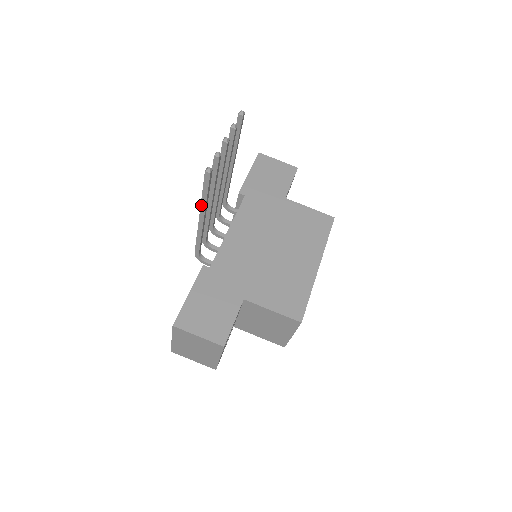
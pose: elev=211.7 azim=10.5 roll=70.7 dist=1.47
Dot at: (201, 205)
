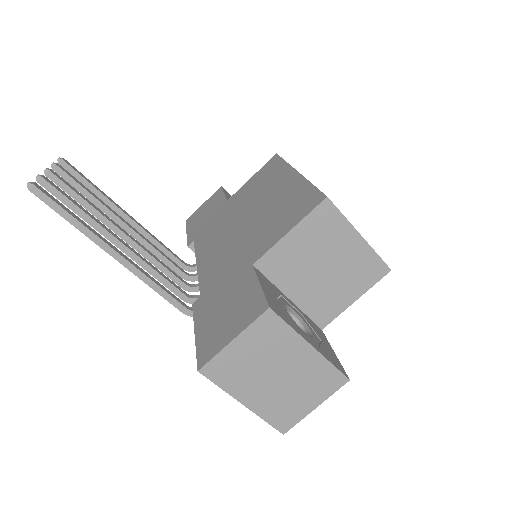
Dot at: (89, 238)
